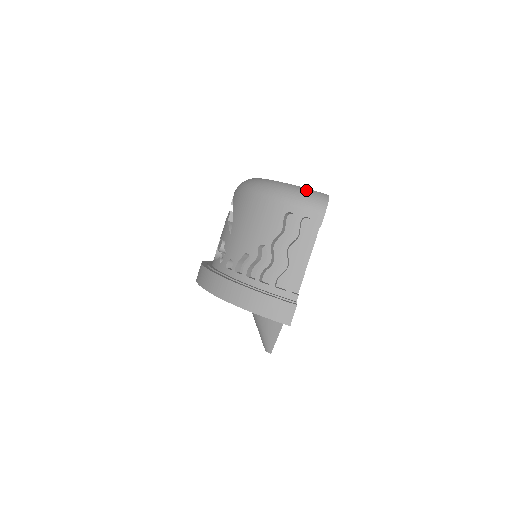
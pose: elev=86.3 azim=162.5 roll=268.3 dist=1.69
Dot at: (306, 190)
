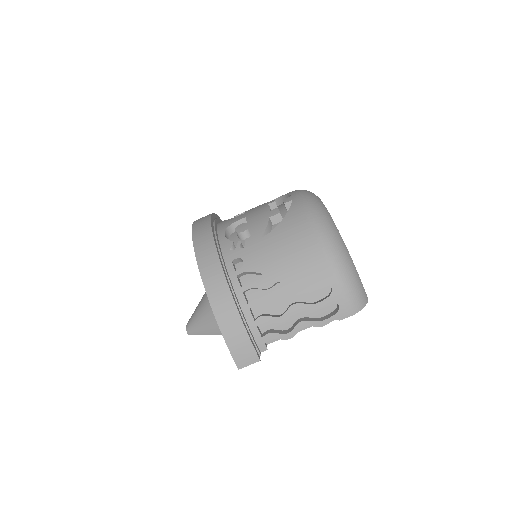
Dot at: (359, 280)
